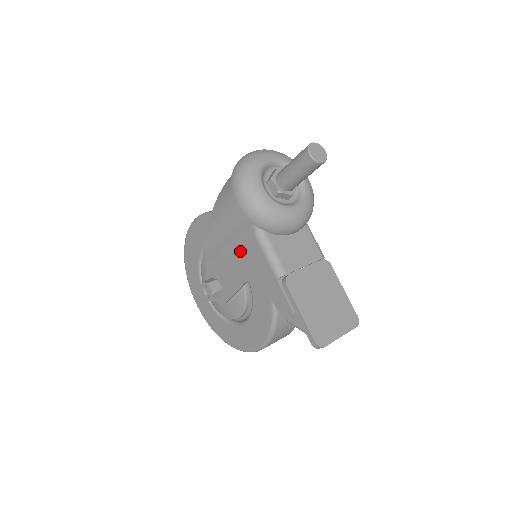
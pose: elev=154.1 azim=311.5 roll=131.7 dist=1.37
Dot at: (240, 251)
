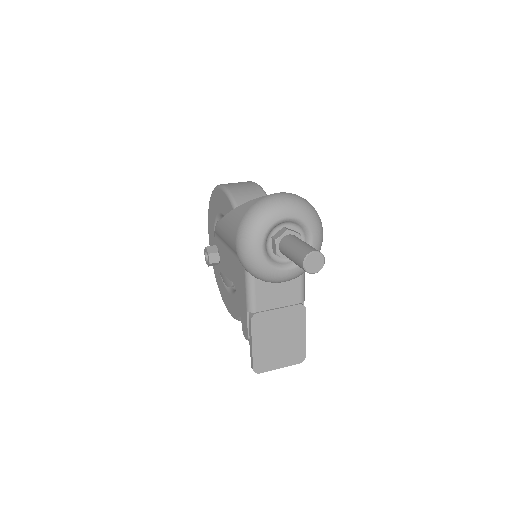
Dot at: (235, 262)
